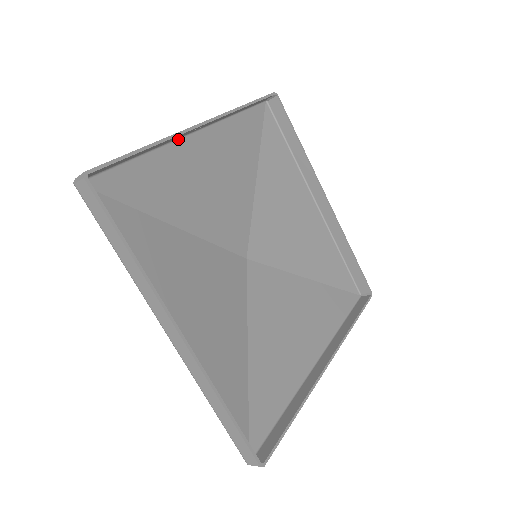
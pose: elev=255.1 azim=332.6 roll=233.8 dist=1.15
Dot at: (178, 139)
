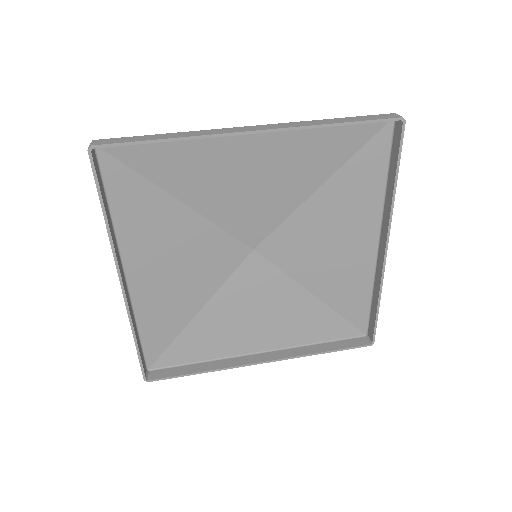
Dot at: occluded
